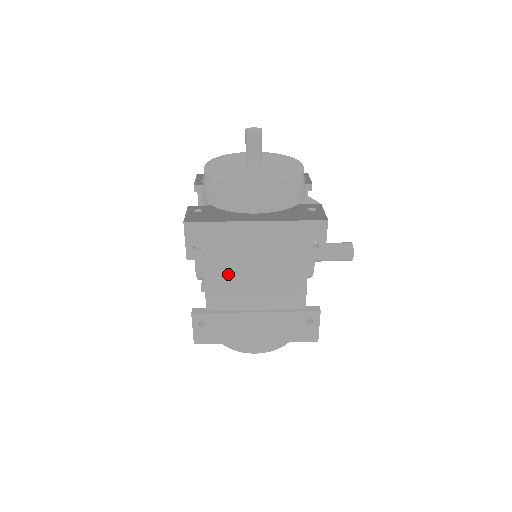
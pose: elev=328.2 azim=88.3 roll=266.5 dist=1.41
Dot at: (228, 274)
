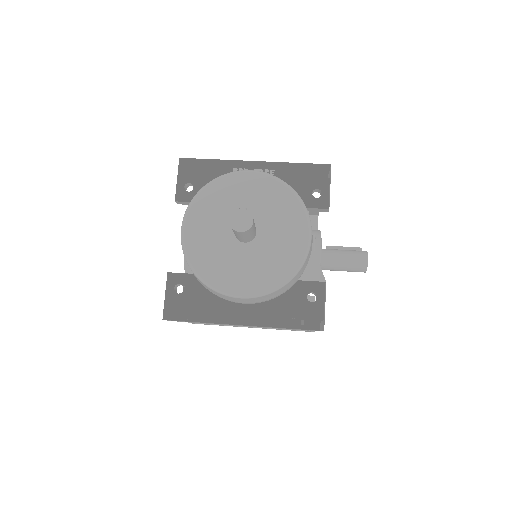
Dot at: occluded
